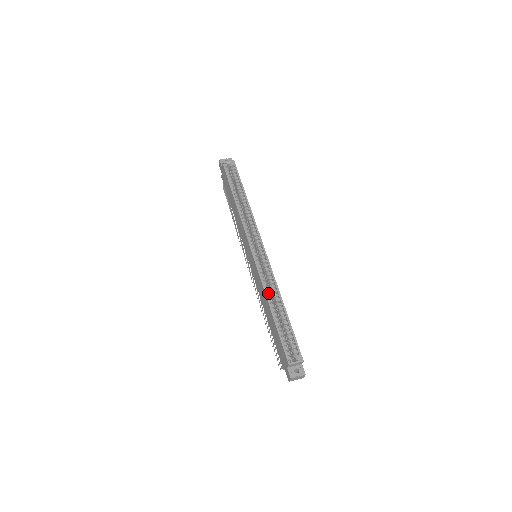
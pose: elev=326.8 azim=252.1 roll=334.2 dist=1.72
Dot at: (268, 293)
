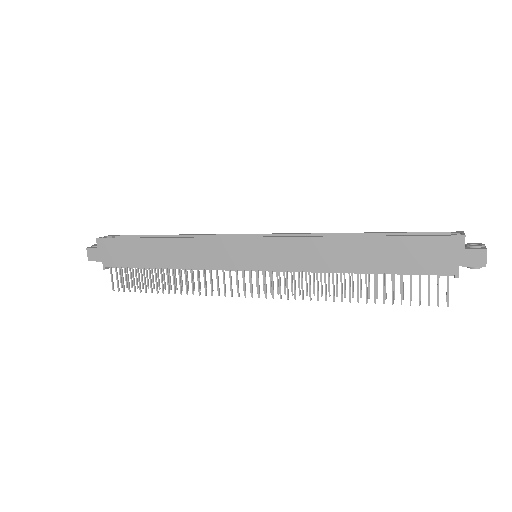
Dot at: (329, 239)
